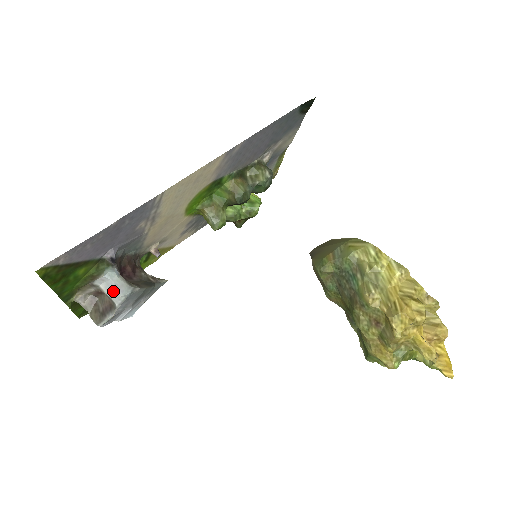
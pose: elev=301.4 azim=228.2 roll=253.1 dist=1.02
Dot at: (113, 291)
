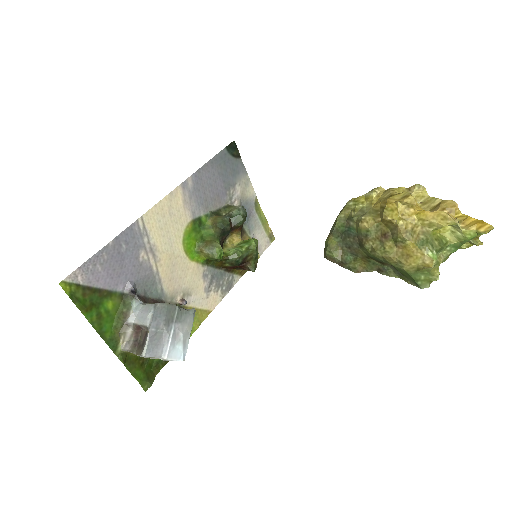
Dot at: (142, 317)
